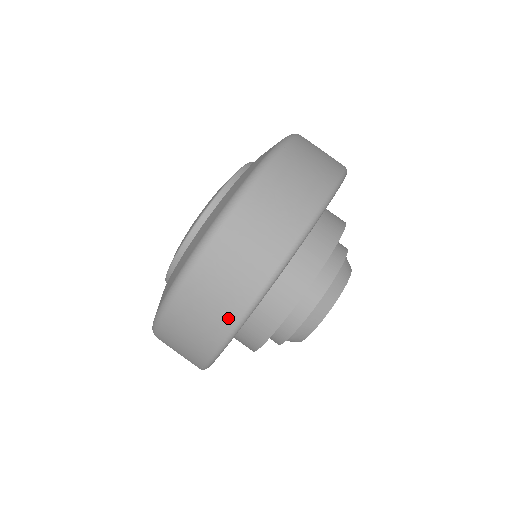
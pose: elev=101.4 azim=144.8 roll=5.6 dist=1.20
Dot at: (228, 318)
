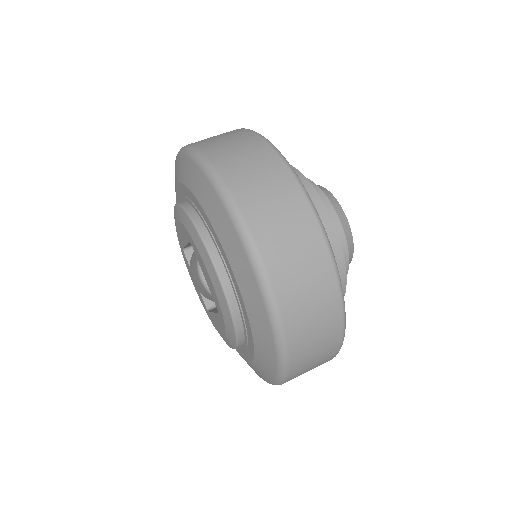
Dot at: (335, 320)
